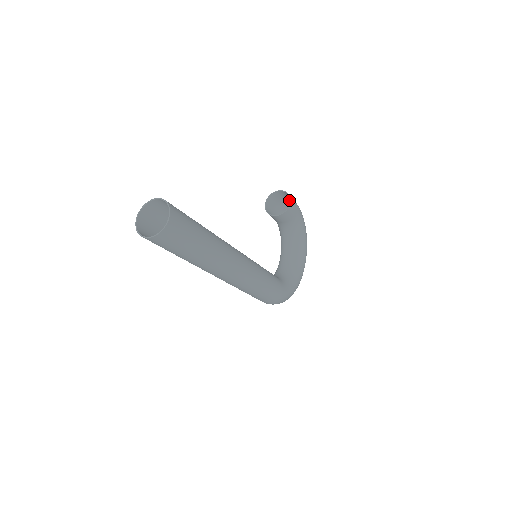
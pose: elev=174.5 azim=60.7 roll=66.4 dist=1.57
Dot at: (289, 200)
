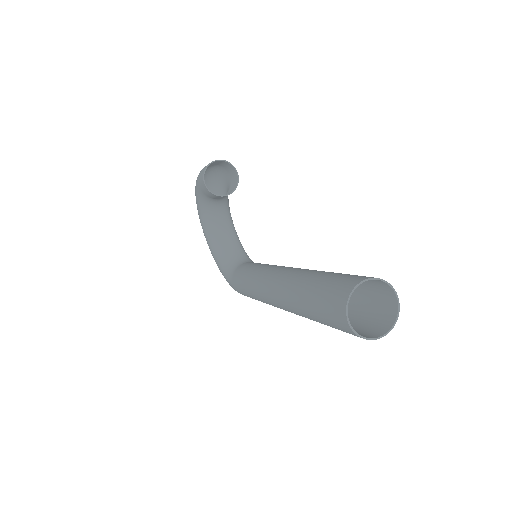
Dot at: (210, 166)
